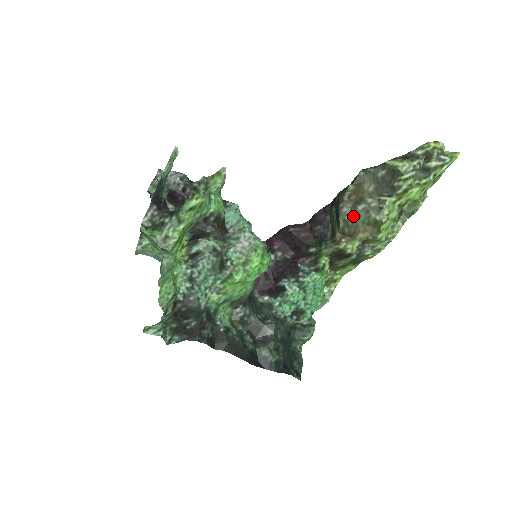
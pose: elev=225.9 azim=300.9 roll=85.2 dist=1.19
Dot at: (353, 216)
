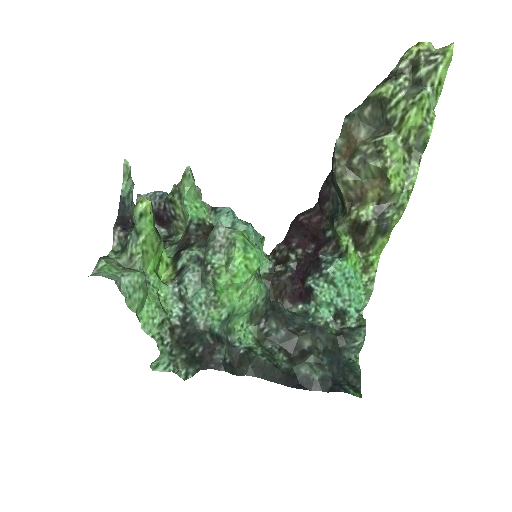
Dot at: (352, 174)
